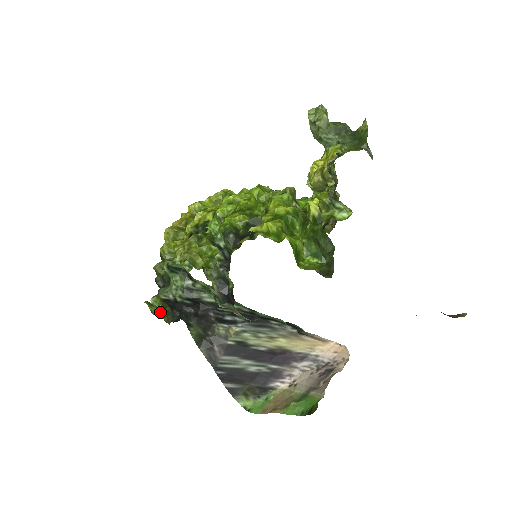
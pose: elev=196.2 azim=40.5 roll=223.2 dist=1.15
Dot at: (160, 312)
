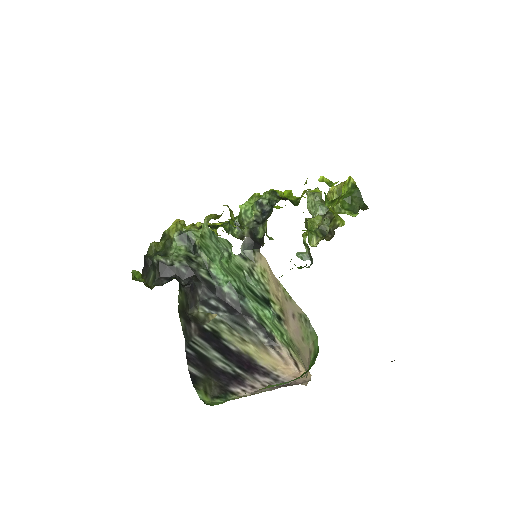
Dot at: (141, 280)
